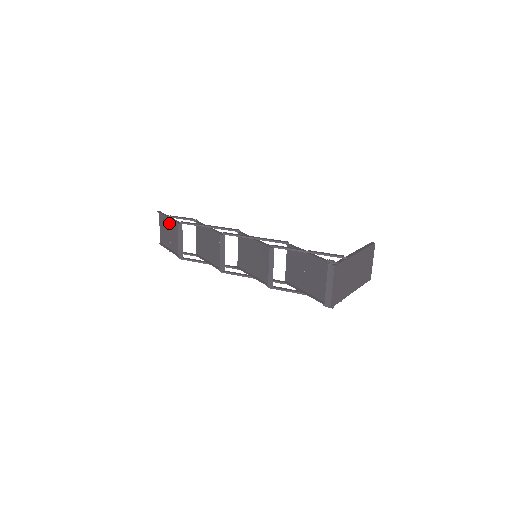
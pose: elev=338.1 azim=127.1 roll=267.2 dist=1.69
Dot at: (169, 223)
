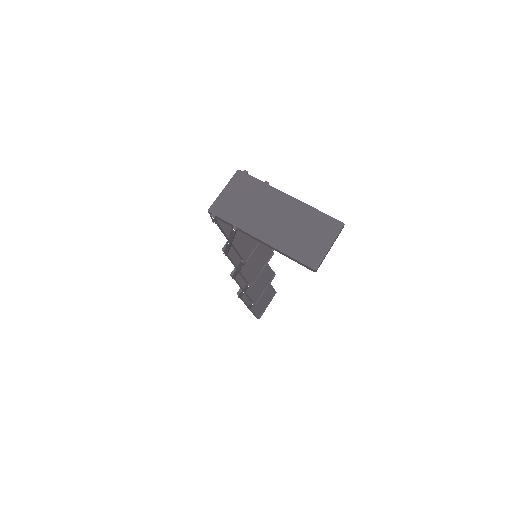
Dot at: occluded
